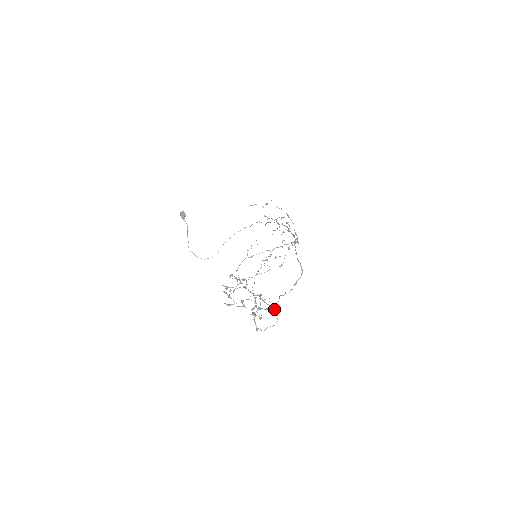
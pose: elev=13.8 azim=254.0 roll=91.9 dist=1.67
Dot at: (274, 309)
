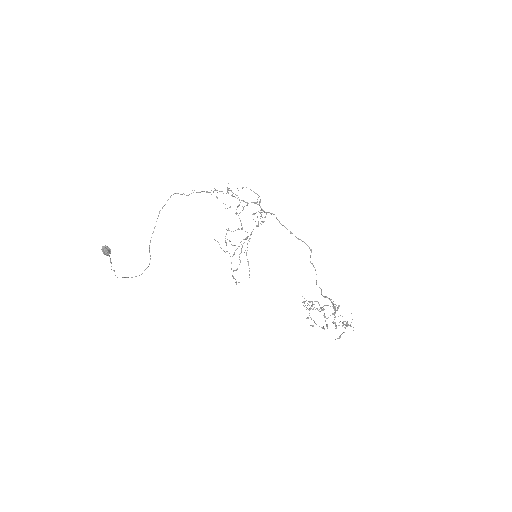
Dot at: occluded
